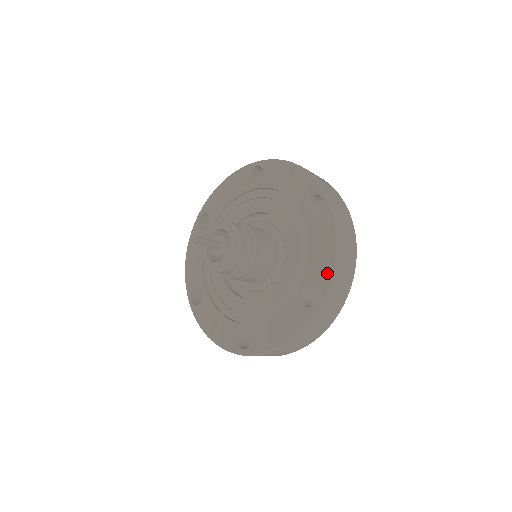
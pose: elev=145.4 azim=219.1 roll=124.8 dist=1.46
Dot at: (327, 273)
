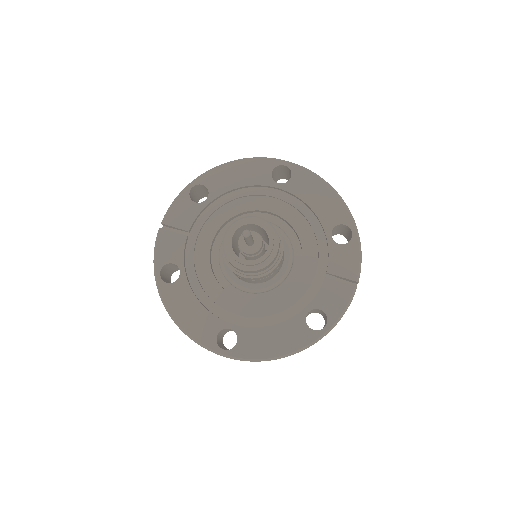
Dot at: (252, 353)
